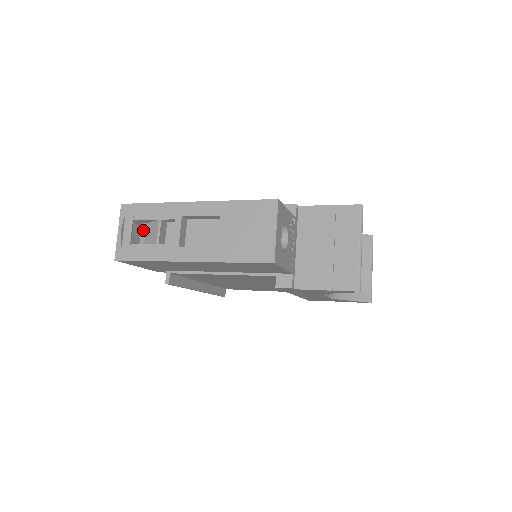
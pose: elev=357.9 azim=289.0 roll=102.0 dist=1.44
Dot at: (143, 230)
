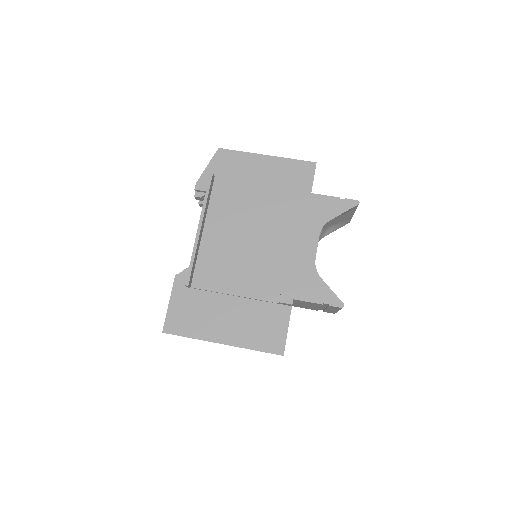
Dot at: occluded
